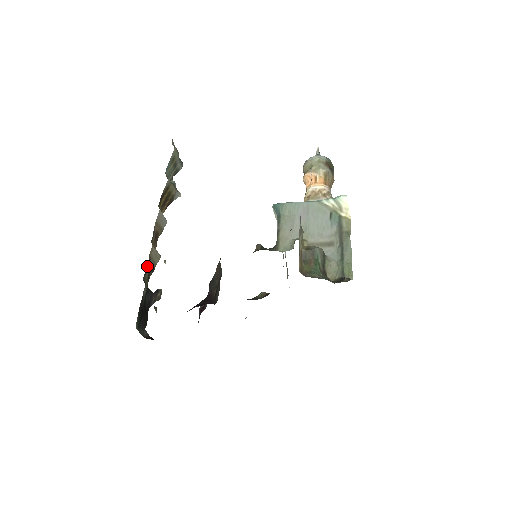
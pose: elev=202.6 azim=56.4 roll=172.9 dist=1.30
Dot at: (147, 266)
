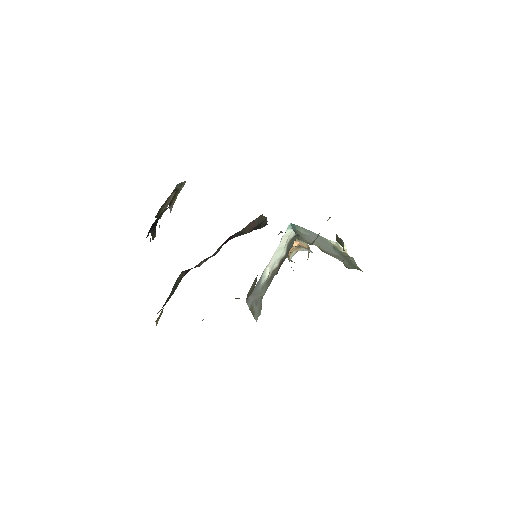
Dot at: occluded
